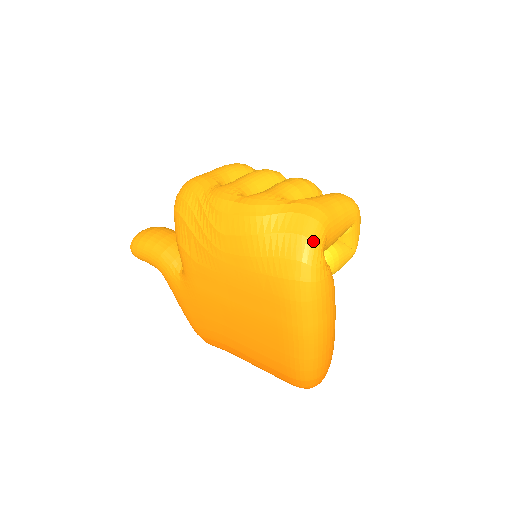
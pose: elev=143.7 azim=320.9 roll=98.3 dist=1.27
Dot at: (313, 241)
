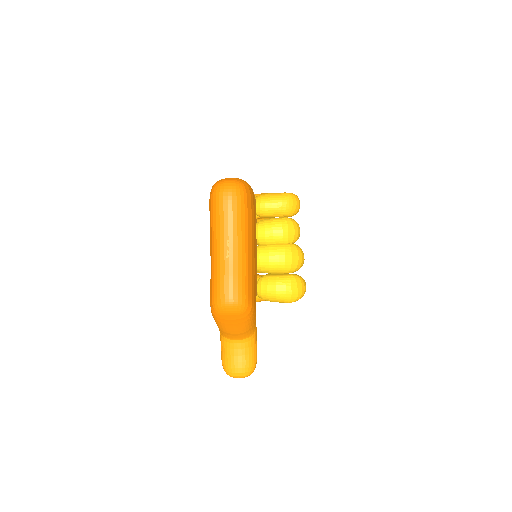
Dot at: occluded
